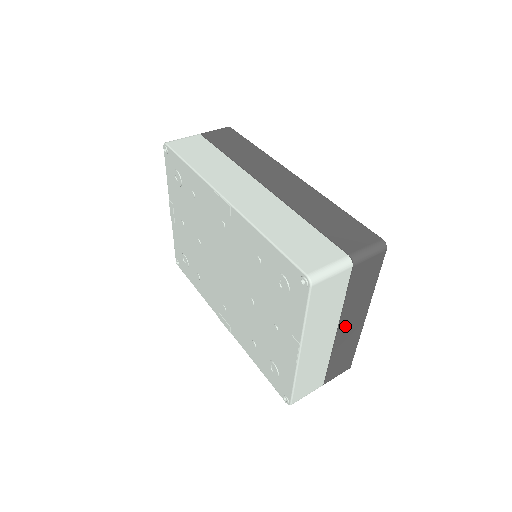
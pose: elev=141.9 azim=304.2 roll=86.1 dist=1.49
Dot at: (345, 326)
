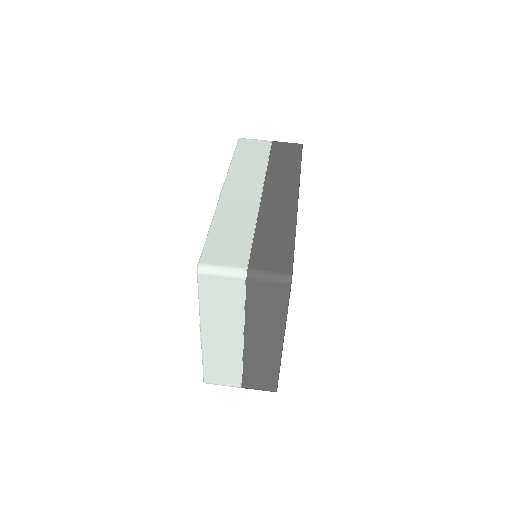
Dot at: (254, 339)
